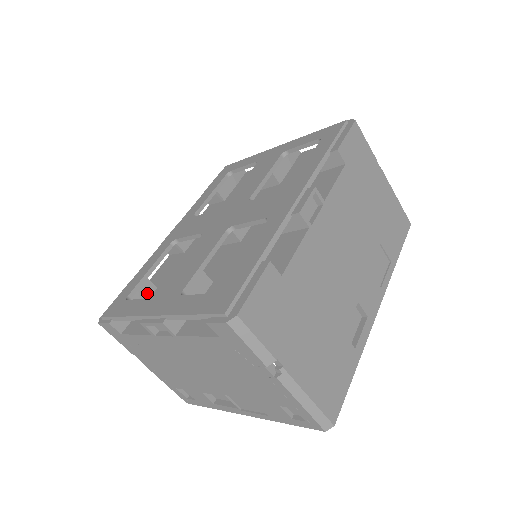
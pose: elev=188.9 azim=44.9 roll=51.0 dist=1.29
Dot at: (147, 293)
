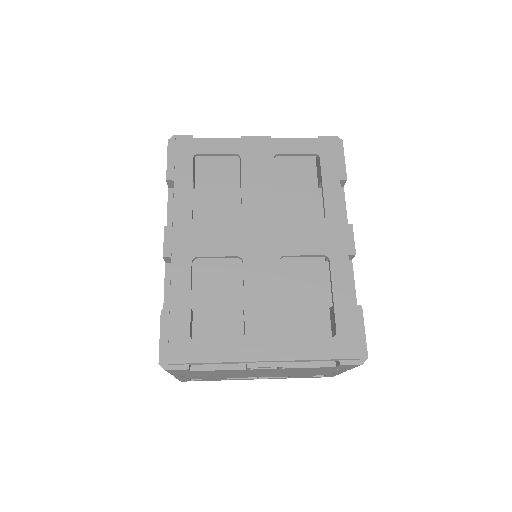
Dot at: (192, 322)
